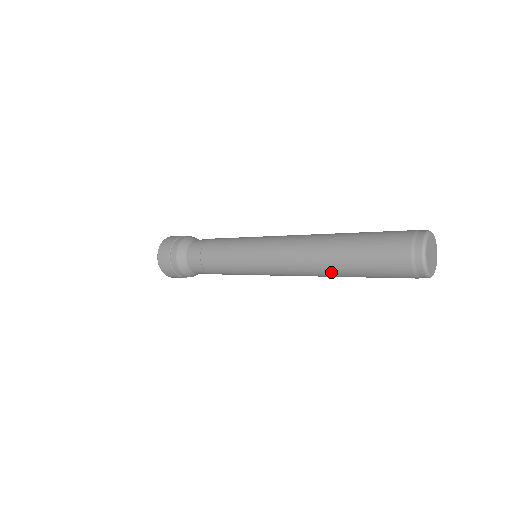
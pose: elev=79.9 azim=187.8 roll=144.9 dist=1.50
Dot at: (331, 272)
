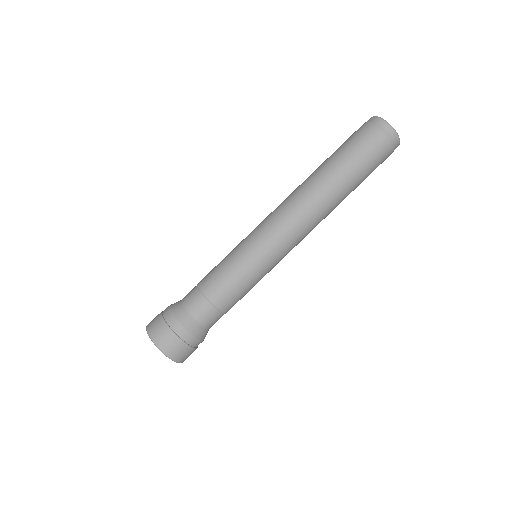
Dot at: (337, 199)
